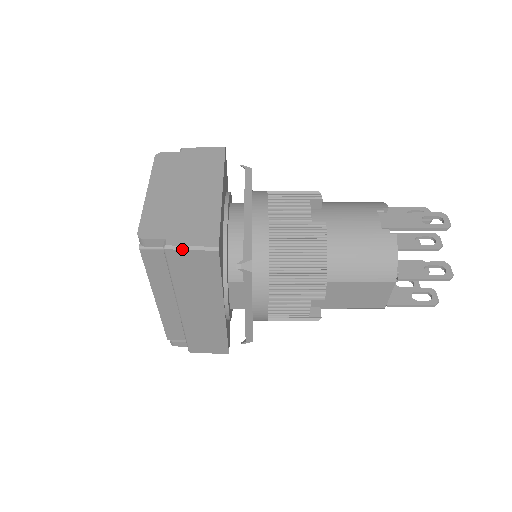
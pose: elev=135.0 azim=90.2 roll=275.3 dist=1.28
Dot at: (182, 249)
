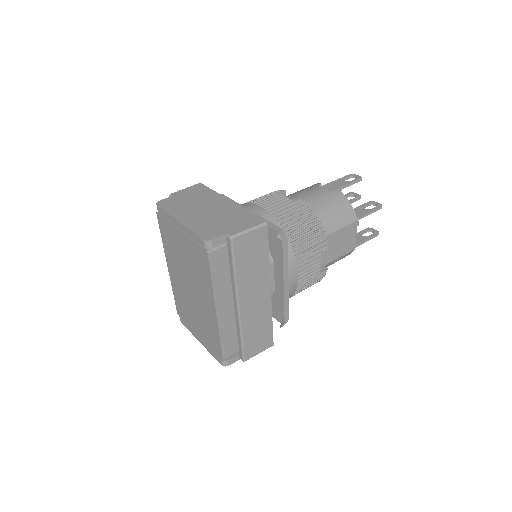
Dot at: (244, 234)
